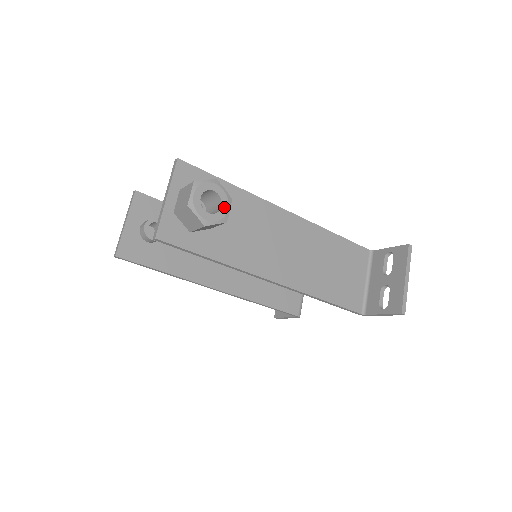
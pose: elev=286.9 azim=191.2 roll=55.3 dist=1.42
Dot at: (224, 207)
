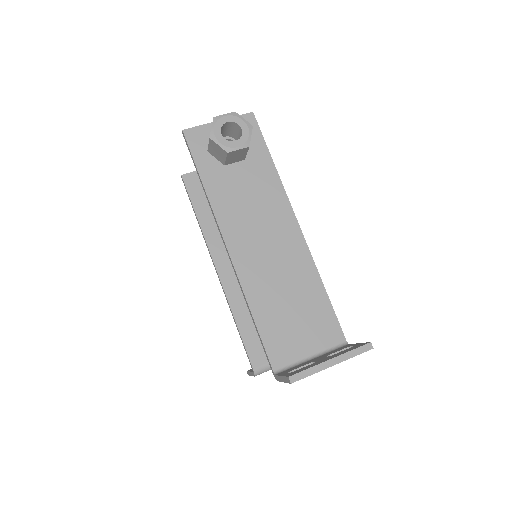
Dot at: (237, 143)
